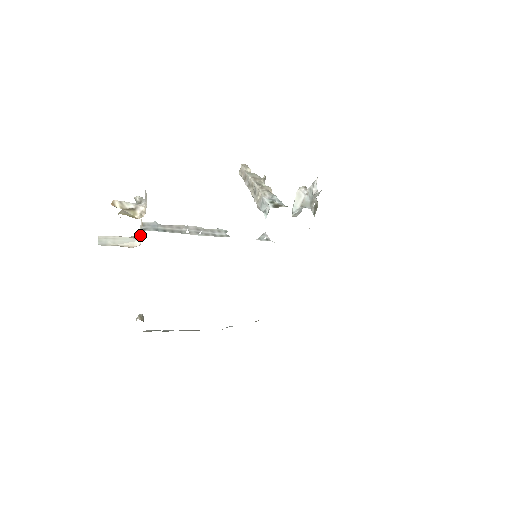
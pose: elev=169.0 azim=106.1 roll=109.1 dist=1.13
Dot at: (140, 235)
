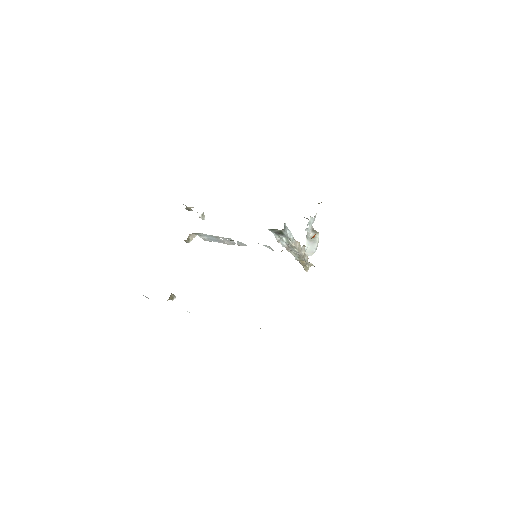
Dot at: occluded
